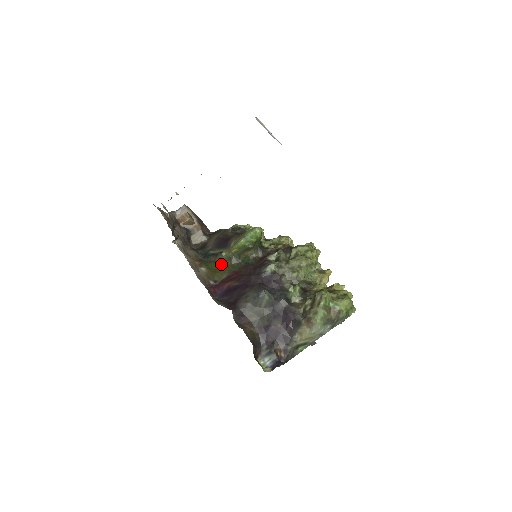
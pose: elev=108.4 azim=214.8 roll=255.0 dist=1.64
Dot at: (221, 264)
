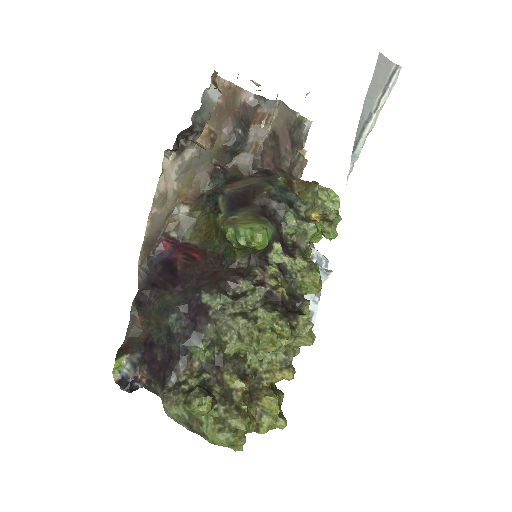
Dot at: (208, 224)
